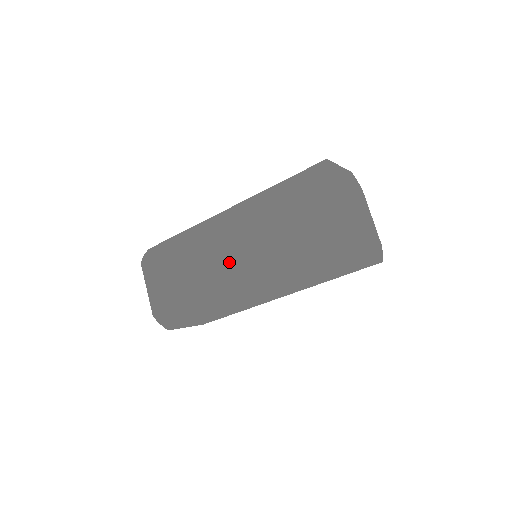
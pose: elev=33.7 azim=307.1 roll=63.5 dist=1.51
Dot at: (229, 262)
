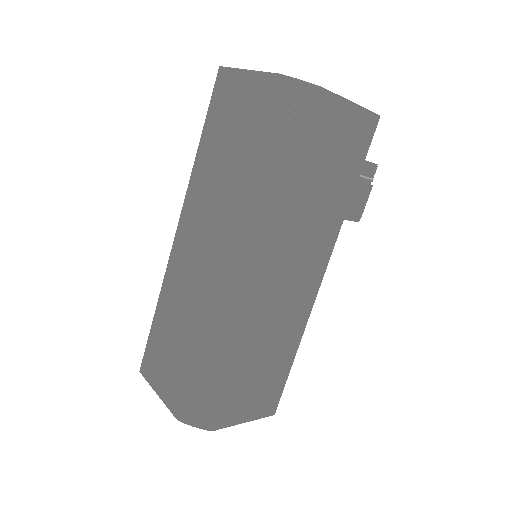
Dot at: (203, 253)
